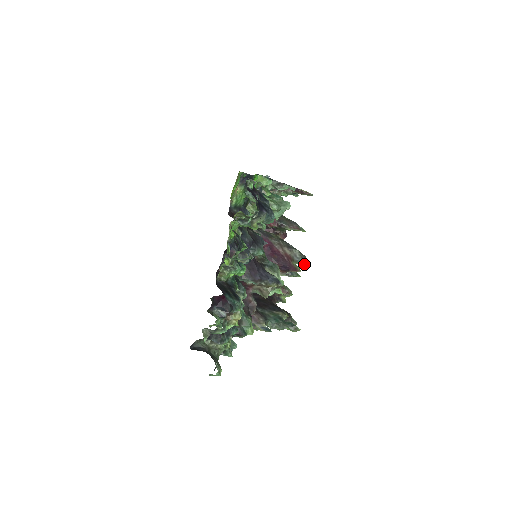
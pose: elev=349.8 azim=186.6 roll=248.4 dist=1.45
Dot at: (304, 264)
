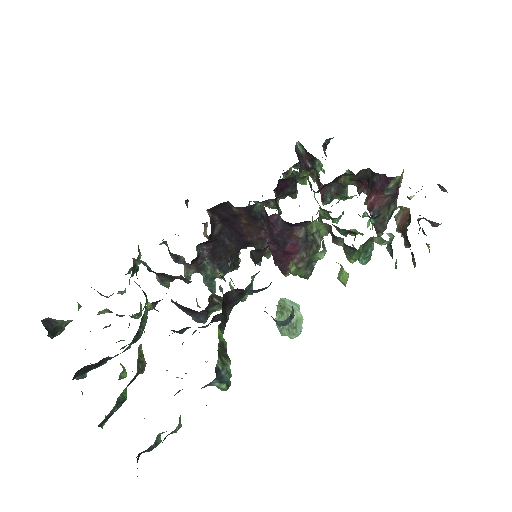
Dot at: occluded
